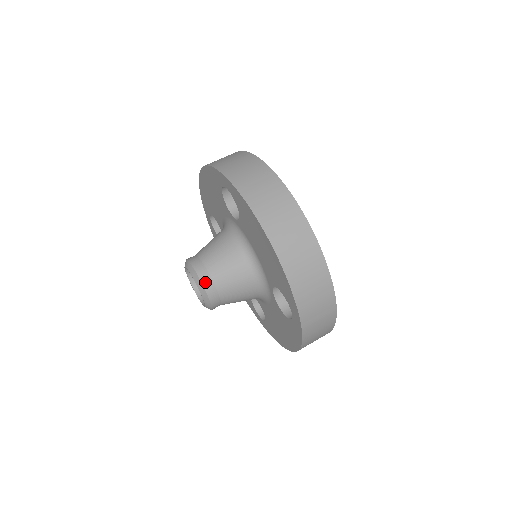
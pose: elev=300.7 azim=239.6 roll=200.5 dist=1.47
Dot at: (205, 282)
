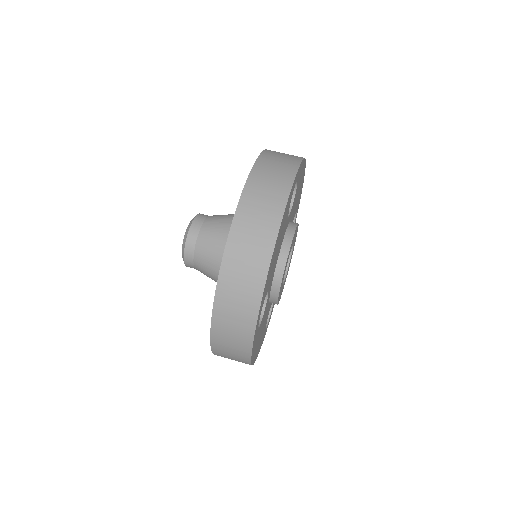
Dot at: (190, 237)
